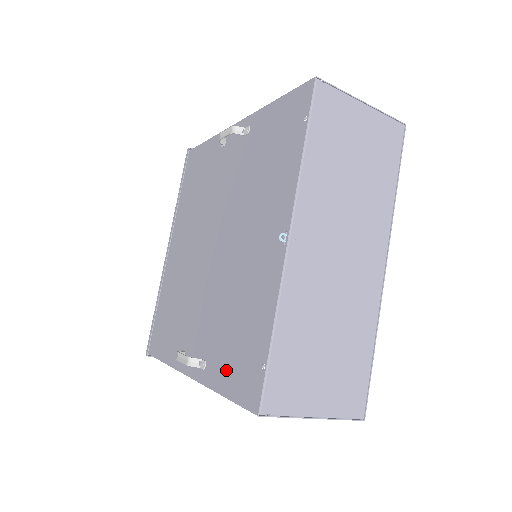
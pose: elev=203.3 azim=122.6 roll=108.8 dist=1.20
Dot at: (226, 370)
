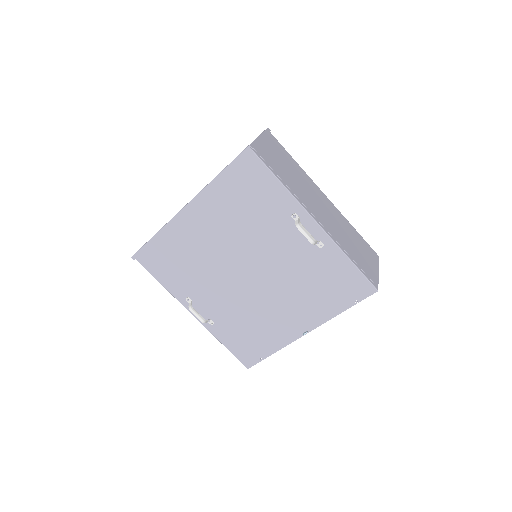
Dot at: (232, 340)
